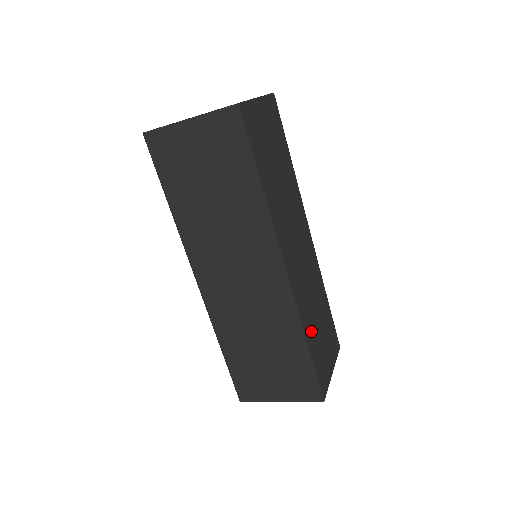
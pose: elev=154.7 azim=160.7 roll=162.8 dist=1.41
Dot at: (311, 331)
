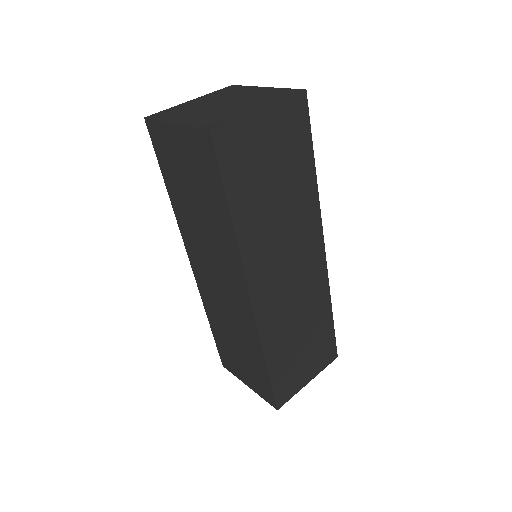
Dot at: occluded
